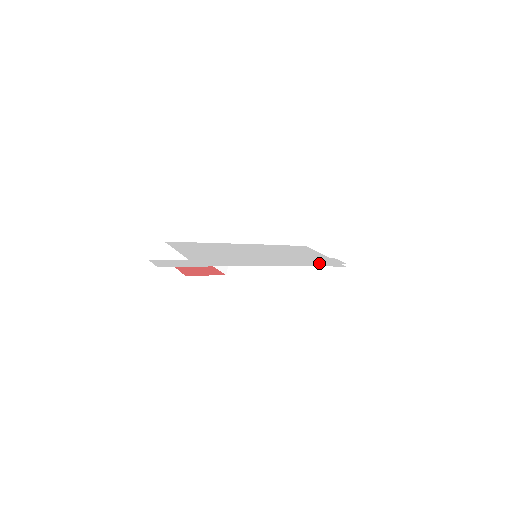
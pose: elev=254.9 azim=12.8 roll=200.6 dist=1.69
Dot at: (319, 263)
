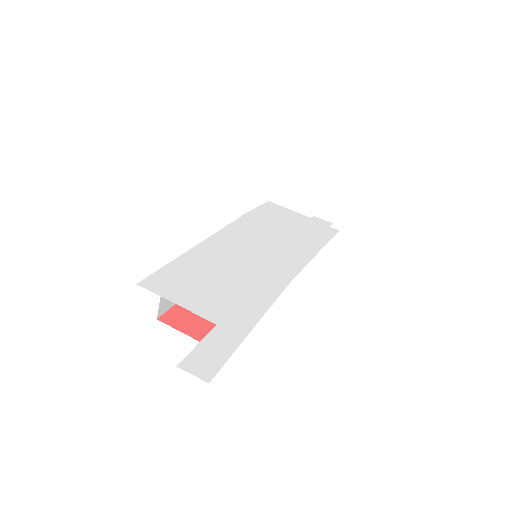
Dot at: (318, 237)
